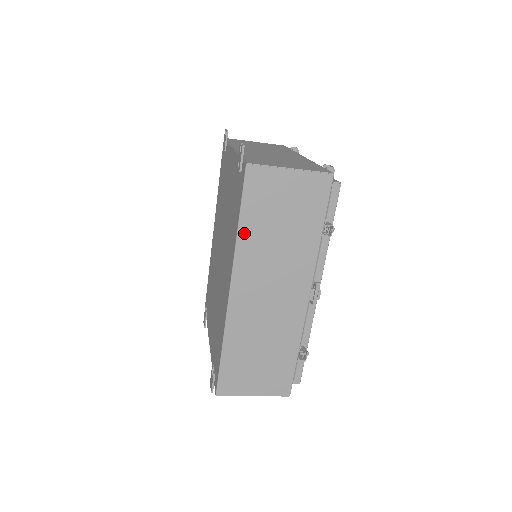
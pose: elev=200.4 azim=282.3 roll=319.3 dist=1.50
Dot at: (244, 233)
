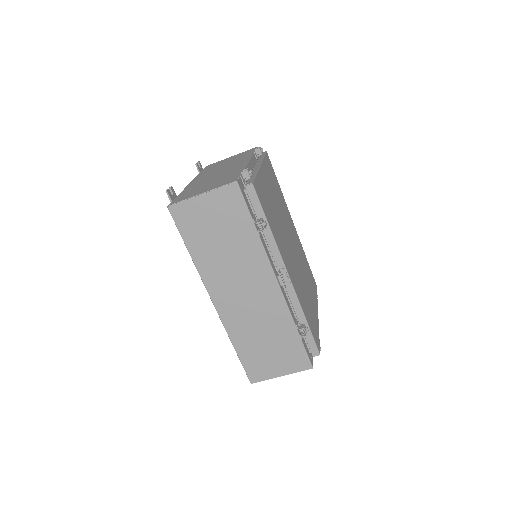
Dot at: (197, 256)
